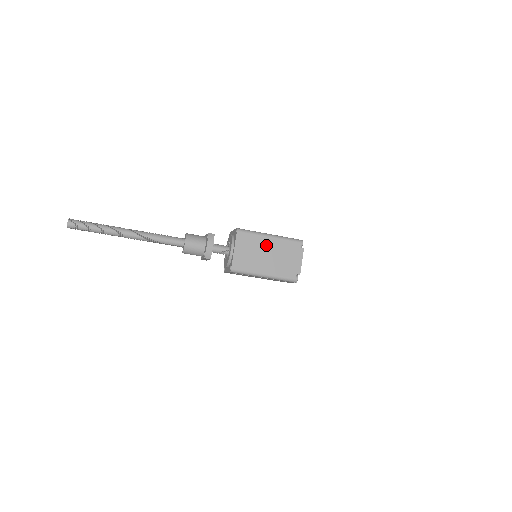
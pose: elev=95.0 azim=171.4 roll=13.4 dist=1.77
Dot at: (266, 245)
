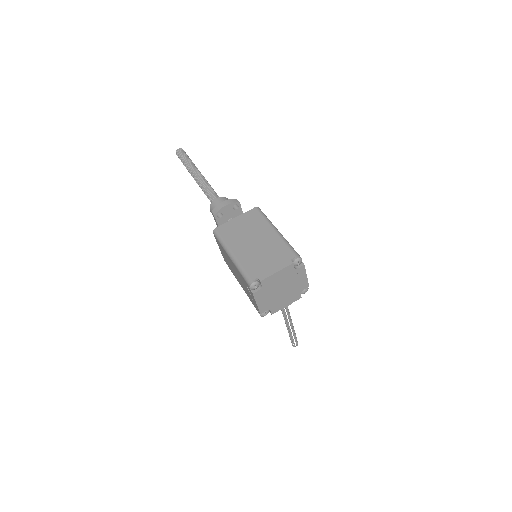
Dot at: (264, 234)
